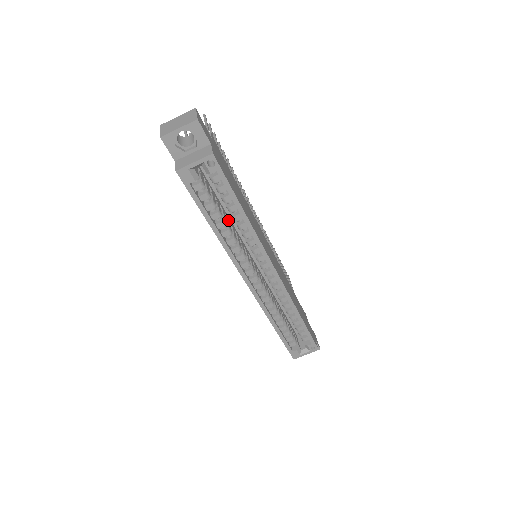
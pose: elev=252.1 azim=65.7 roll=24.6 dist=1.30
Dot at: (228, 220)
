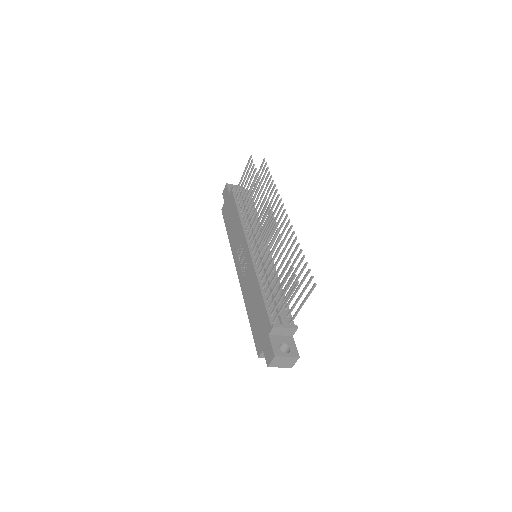
Dot at: occluded
